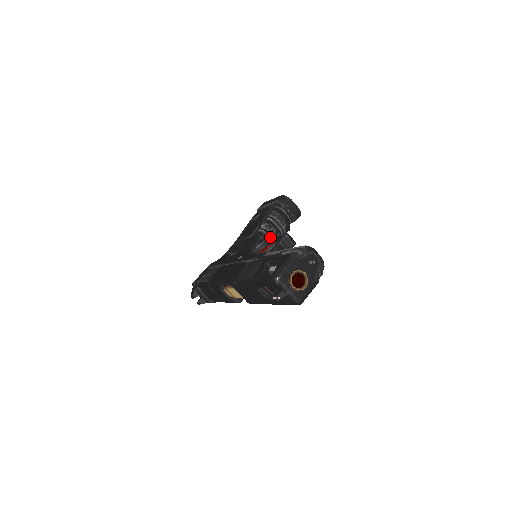
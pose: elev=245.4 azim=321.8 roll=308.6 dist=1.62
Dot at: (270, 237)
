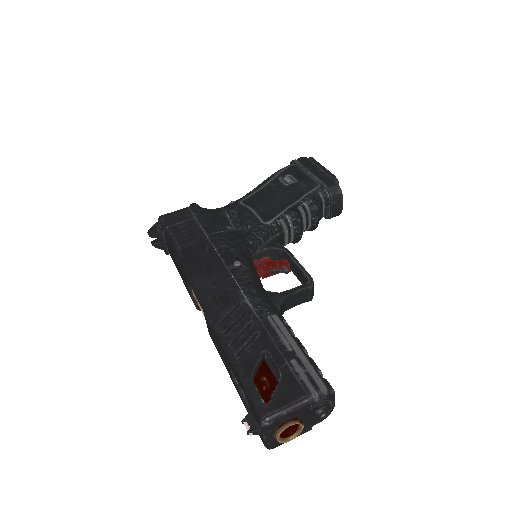
Dot at: (289, 254)
